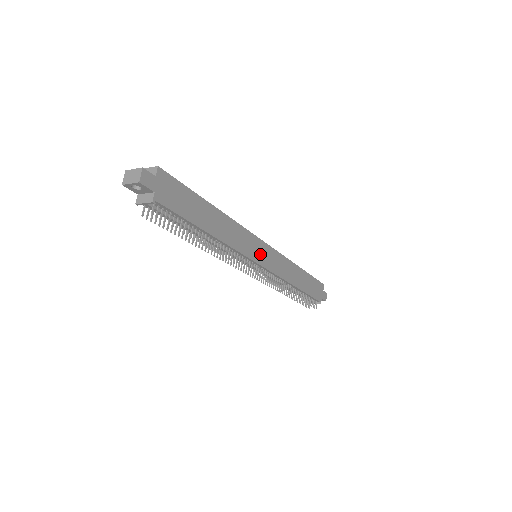
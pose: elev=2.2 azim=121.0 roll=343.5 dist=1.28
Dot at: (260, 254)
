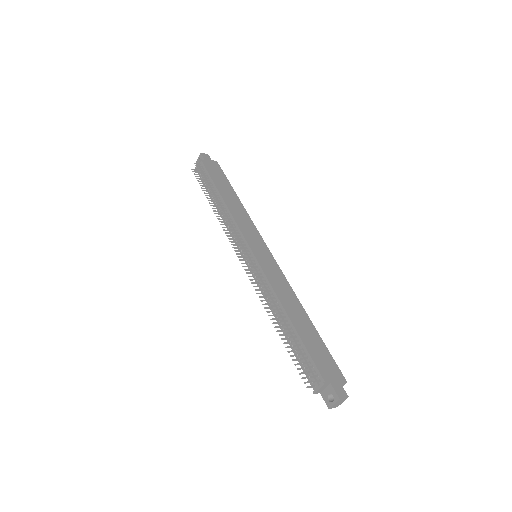
Dot at: (257, 247)
